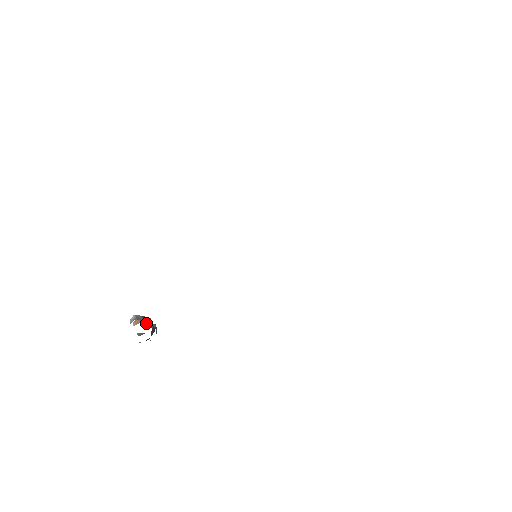
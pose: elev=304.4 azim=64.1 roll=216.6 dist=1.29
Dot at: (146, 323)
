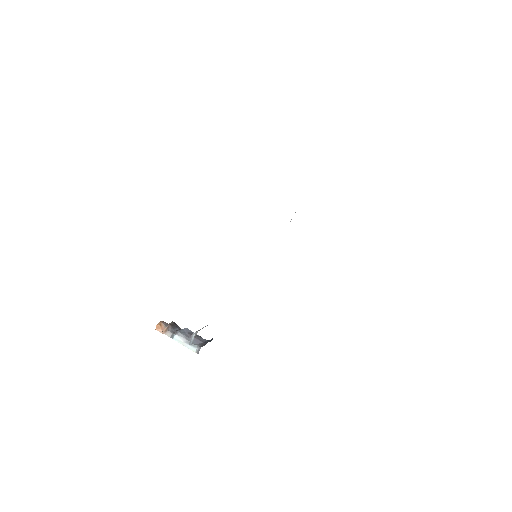
Dot at: (167, 324)
